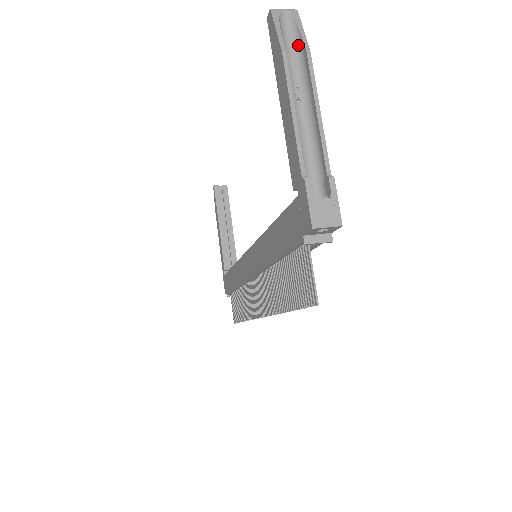
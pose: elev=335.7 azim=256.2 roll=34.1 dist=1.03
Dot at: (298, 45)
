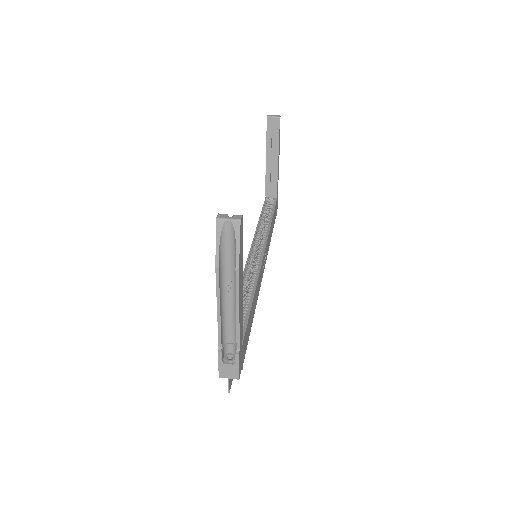
Dot at: (235, 253)
